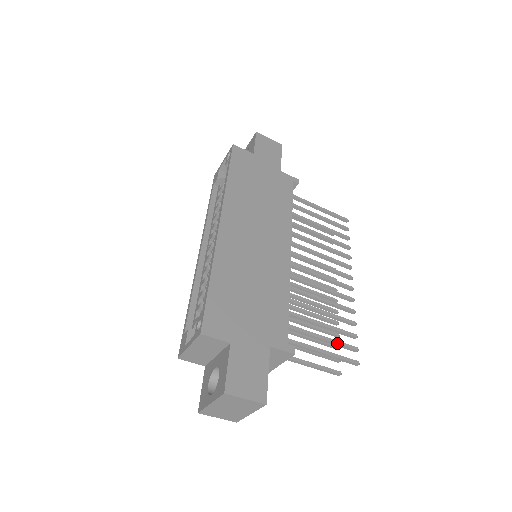
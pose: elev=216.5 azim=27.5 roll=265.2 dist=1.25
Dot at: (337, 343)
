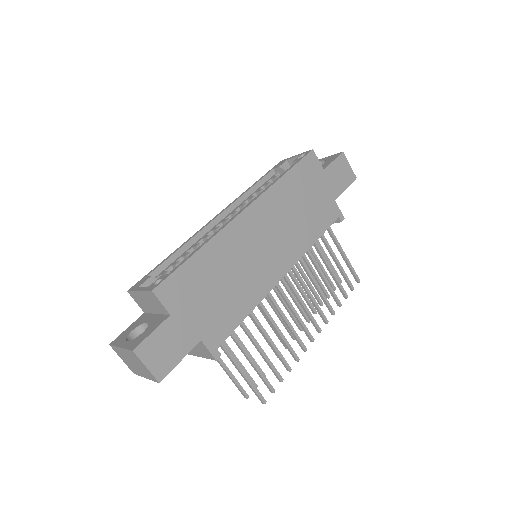
Dot at: (261, 375)
